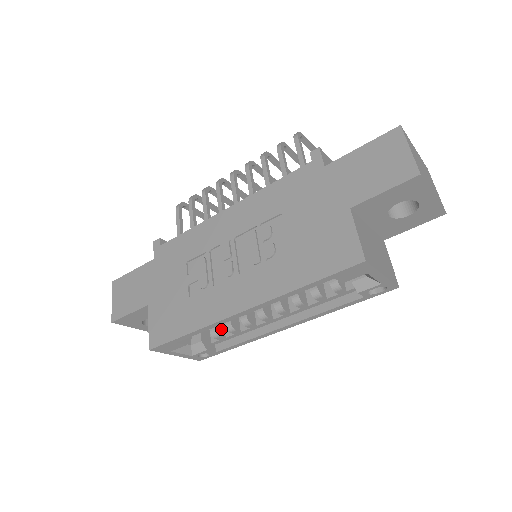
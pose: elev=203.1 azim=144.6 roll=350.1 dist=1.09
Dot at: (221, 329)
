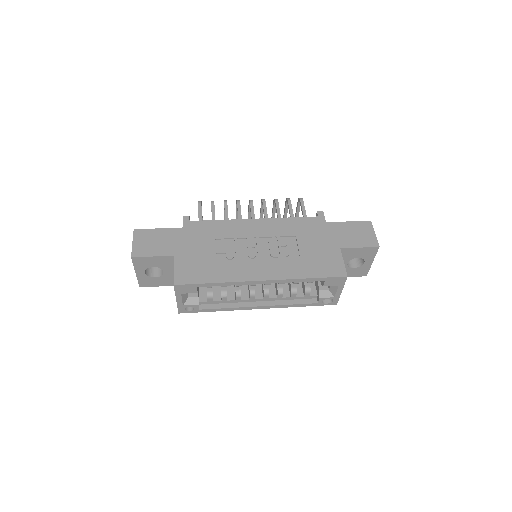
Dot at: (213, 294)
